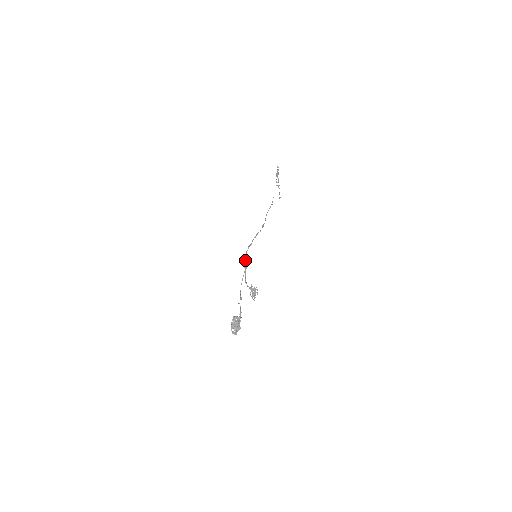
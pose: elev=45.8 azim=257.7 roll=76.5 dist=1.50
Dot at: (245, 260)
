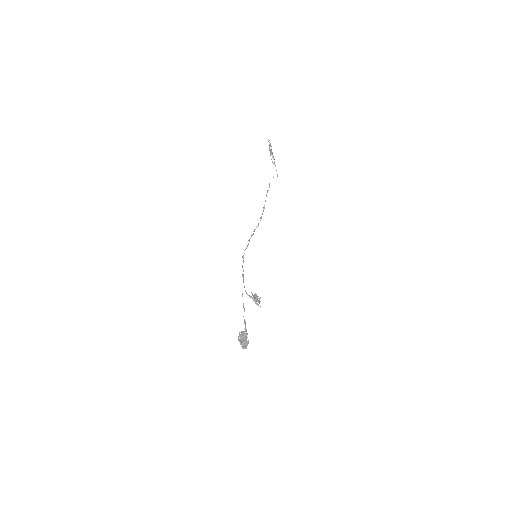
Dot at: (242, 267)
